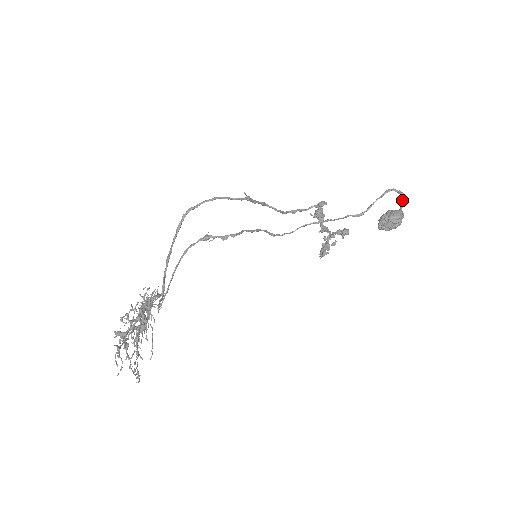
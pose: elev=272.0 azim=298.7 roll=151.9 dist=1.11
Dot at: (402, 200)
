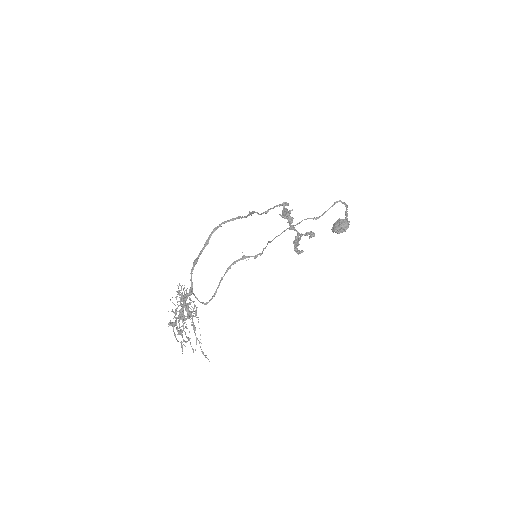
Dot at: occluded
